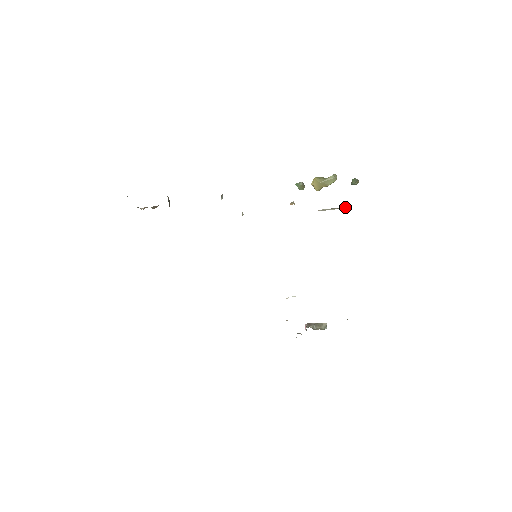
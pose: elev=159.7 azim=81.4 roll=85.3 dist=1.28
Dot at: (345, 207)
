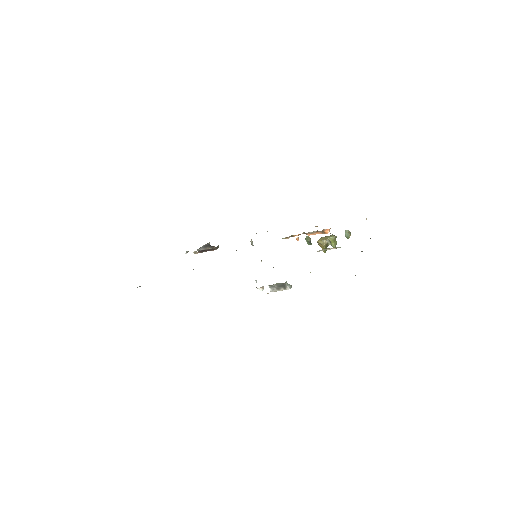
Dot at: (338, 247)
